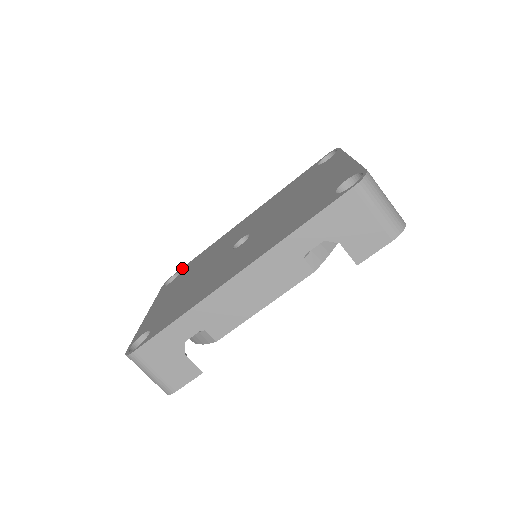
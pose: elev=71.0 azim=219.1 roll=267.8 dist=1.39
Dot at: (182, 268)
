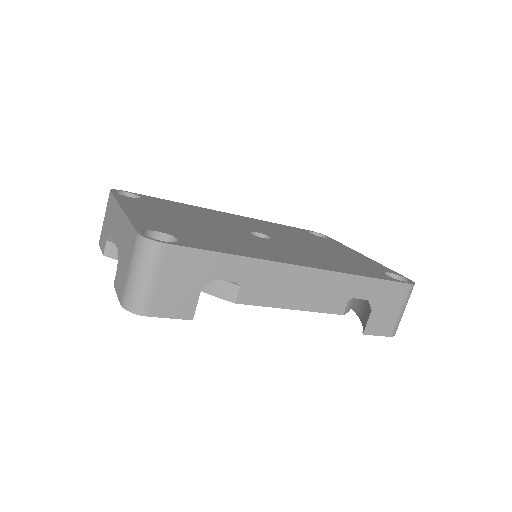
Dot at: (140, 194)
